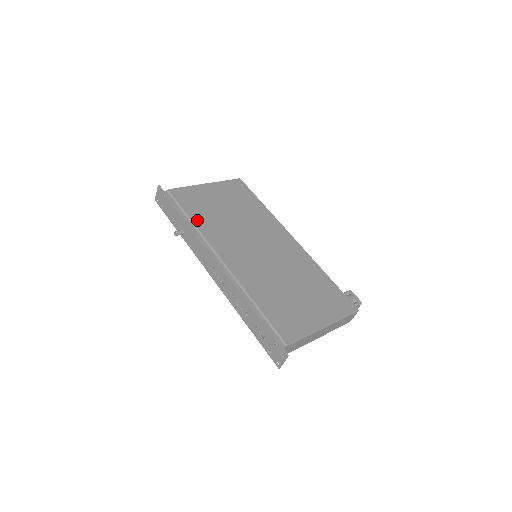
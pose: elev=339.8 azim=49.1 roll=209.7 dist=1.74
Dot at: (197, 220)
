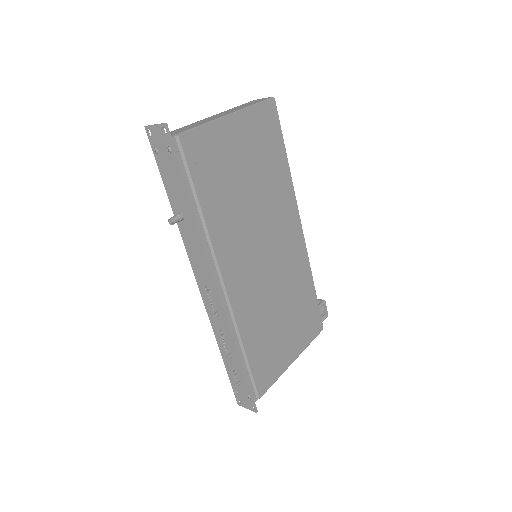
Dot at: (209, 210)
